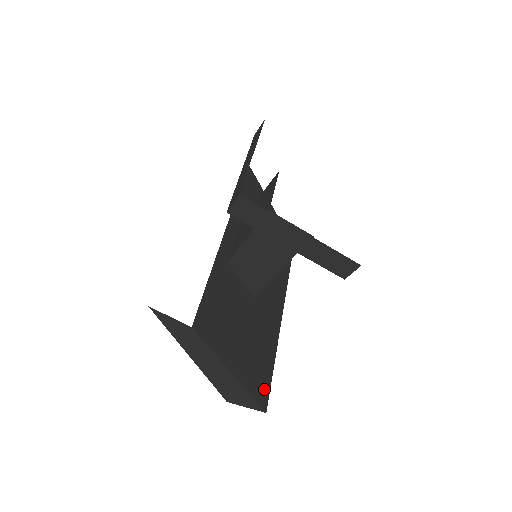
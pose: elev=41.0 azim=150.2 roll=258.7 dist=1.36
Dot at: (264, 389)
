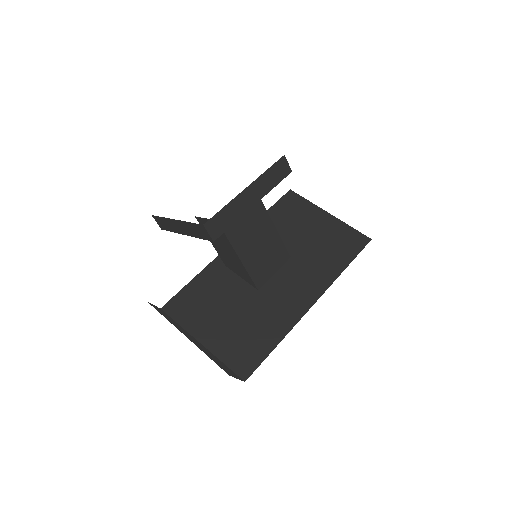
Dot at: (249, 362)
